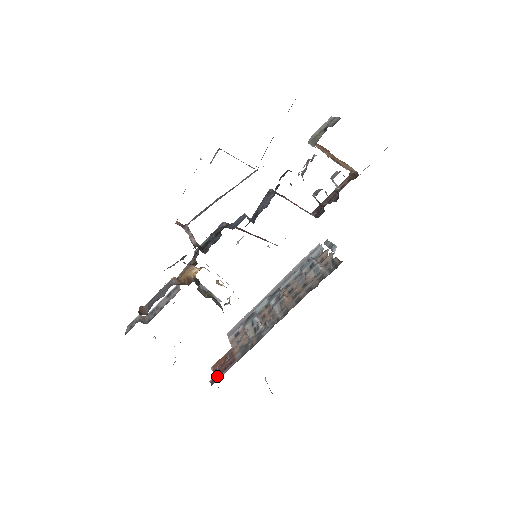
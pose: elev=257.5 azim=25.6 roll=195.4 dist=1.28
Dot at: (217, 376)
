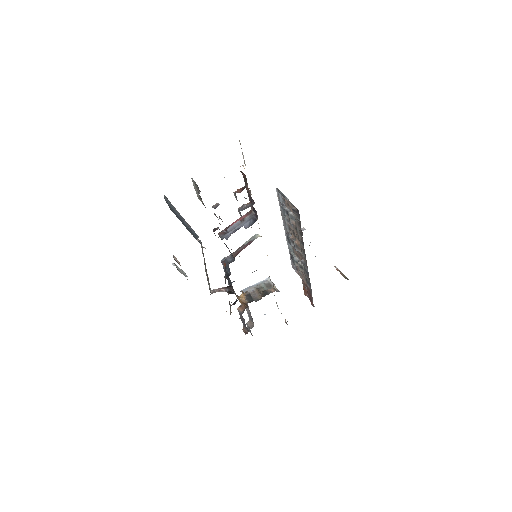
Dot at: (311, 301)
